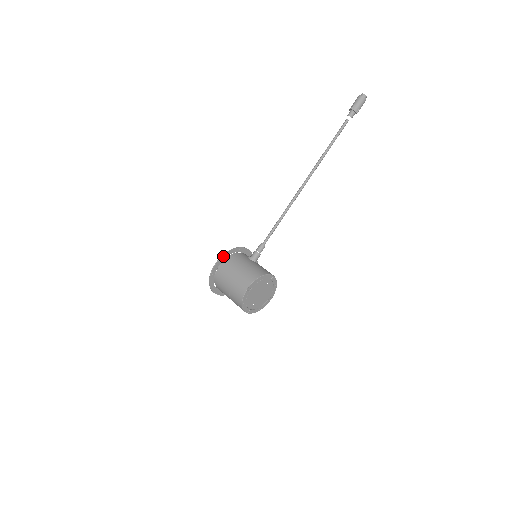
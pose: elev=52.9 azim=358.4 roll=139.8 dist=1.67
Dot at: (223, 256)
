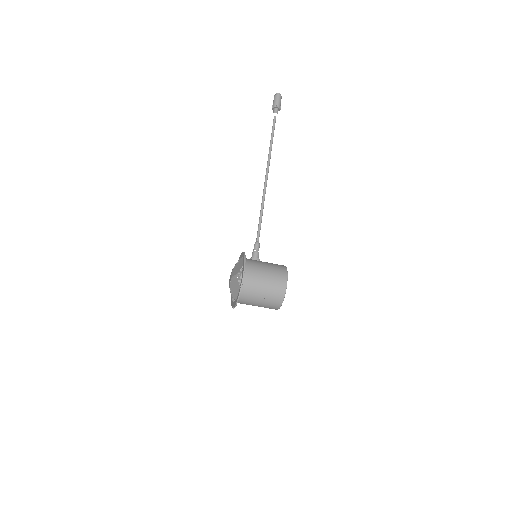
Dot at: occluded
